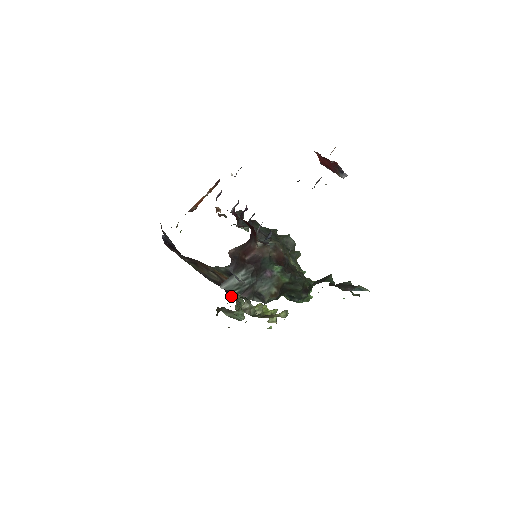
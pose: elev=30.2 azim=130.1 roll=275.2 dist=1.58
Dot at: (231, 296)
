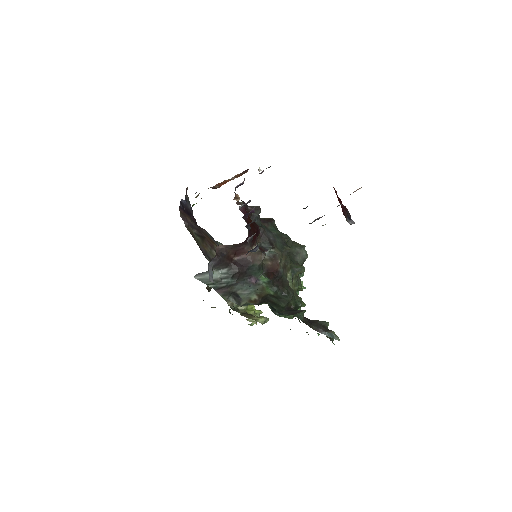
Dot at: occluded
